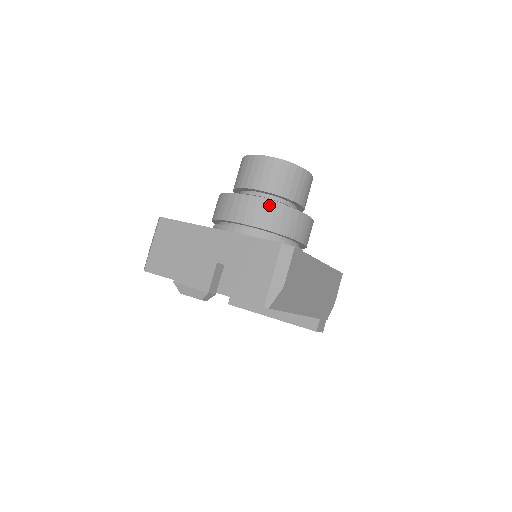
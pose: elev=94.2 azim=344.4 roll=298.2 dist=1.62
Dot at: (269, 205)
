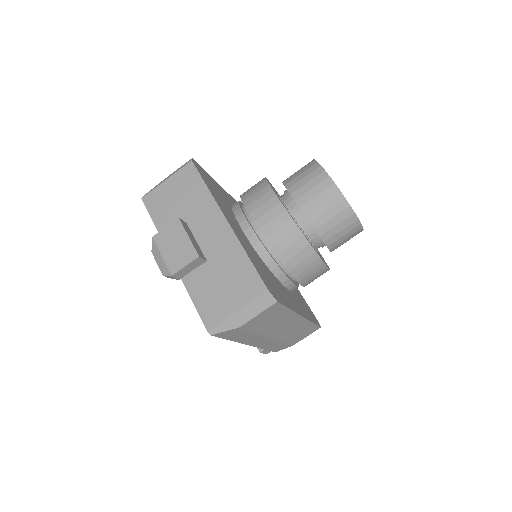
Dot at: (295, 233)
